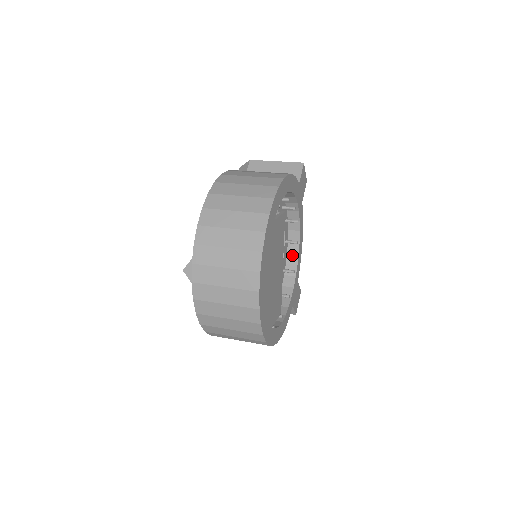
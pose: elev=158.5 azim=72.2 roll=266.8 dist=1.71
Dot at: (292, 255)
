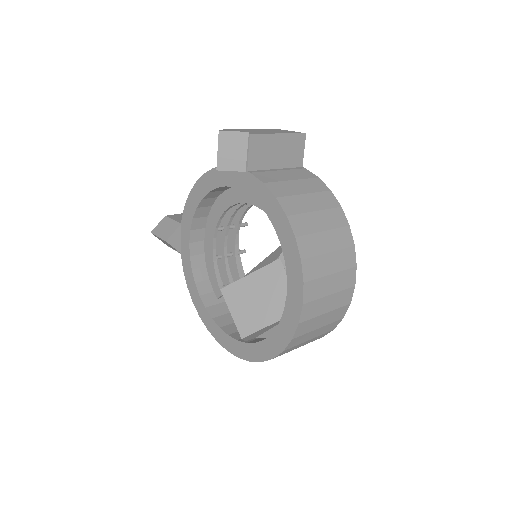
Dot at: occluded
